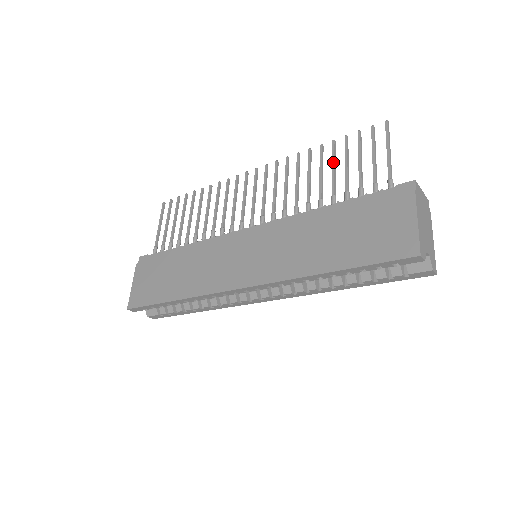
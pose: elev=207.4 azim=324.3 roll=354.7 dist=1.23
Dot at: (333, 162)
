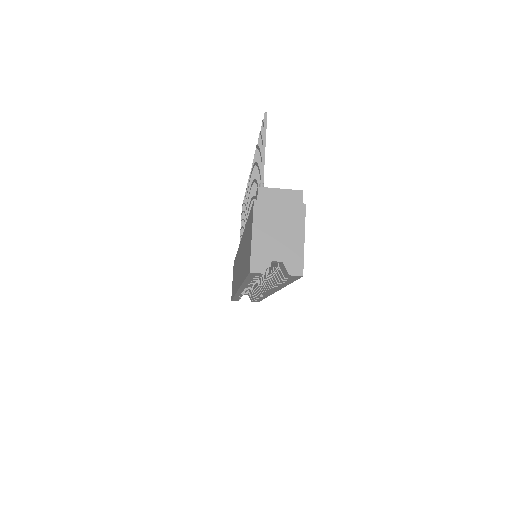
Dot at: (256, 165)
